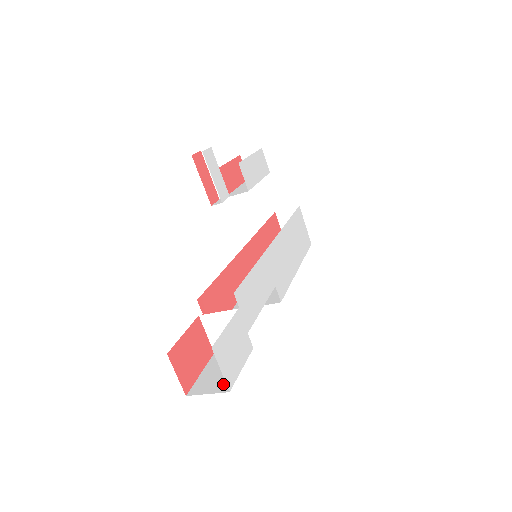
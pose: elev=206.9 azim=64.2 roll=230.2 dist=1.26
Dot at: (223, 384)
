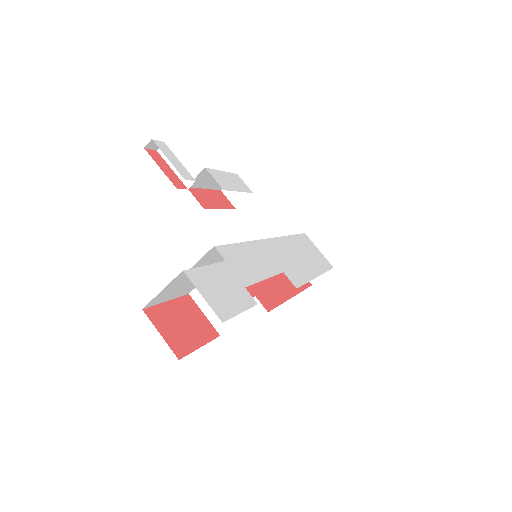
Dot at: occluded
